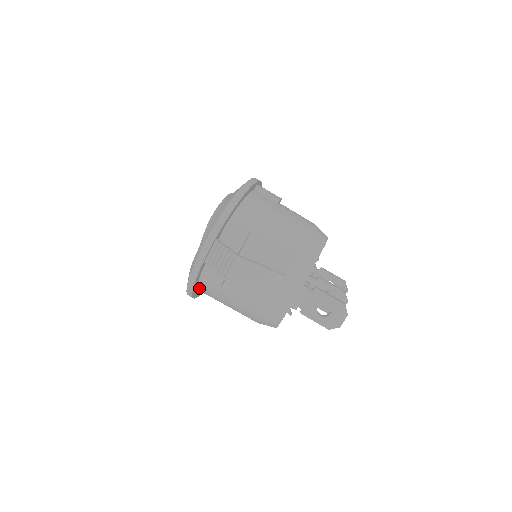
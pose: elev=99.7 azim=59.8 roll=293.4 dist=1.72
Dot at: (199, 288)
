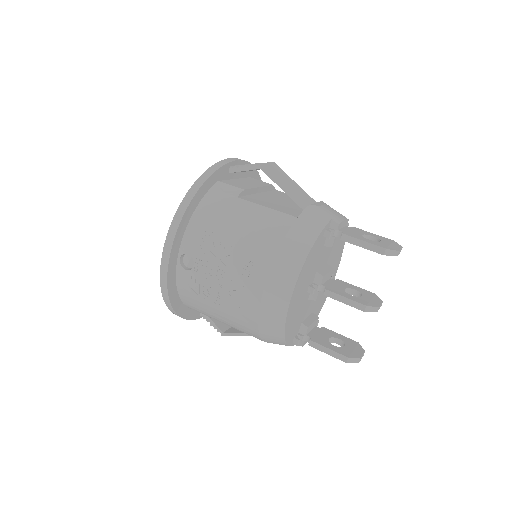
Dot at: (198, 209)
